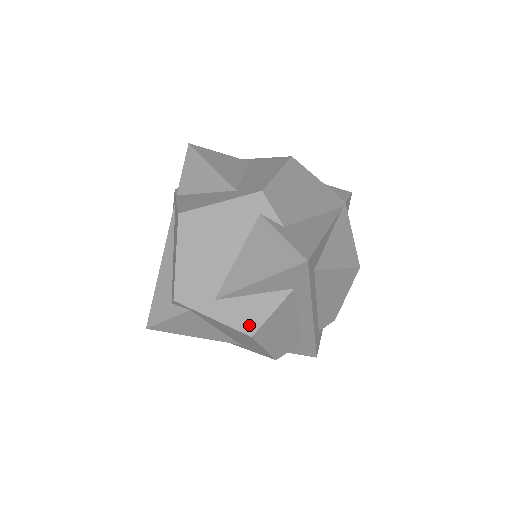
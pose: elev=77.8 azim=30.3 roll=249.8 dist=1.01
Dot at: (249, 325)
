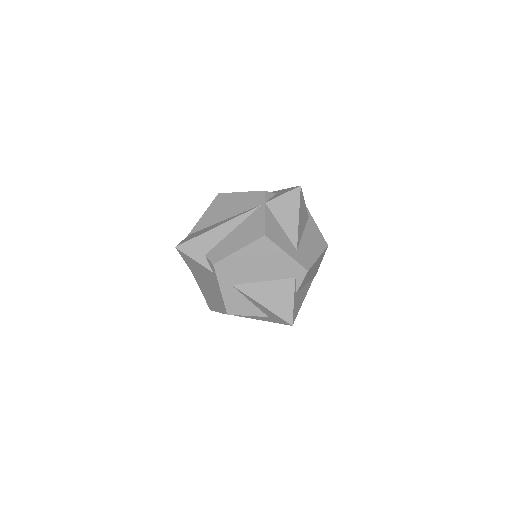
Dot at: (233, 310)
